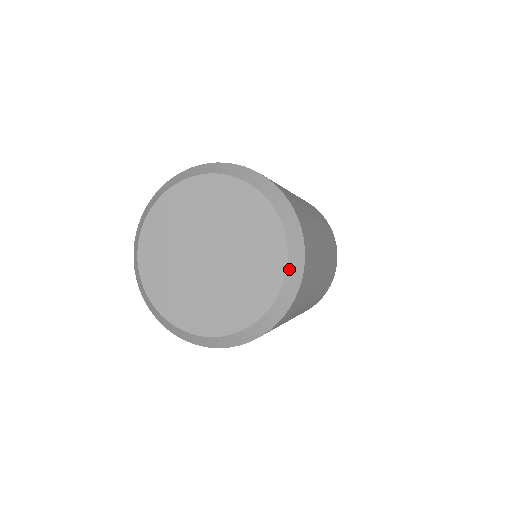
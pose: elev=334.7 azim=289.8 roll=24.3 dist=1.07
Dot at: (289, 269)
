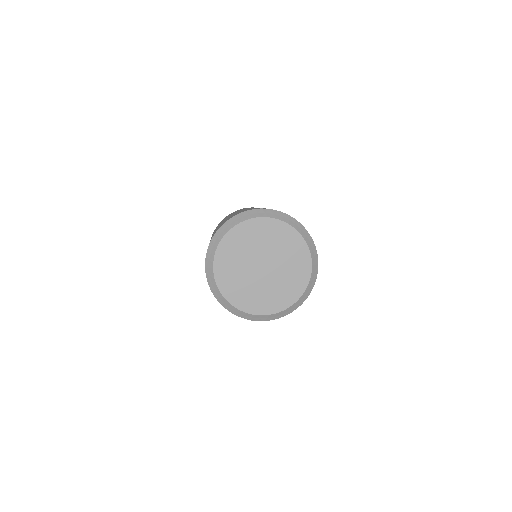
Dot at: (313, 266)
